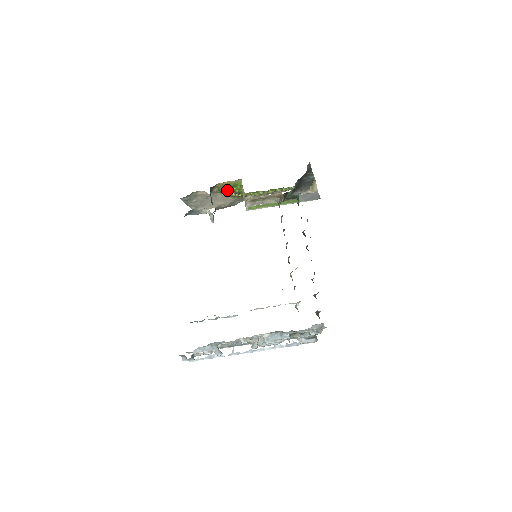
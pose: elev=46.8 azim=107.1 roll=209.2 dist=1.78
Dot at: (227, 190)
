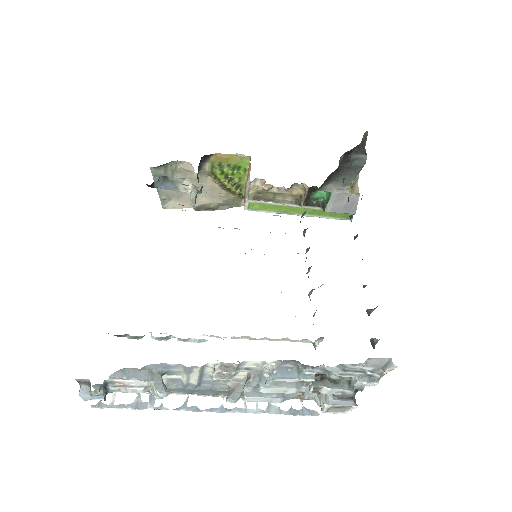
Dot at: (223, 173)
